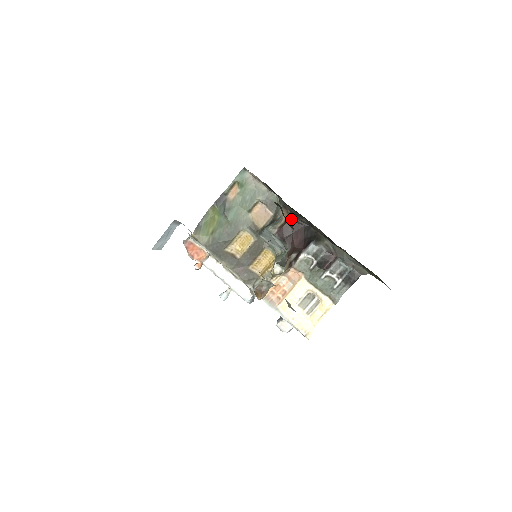
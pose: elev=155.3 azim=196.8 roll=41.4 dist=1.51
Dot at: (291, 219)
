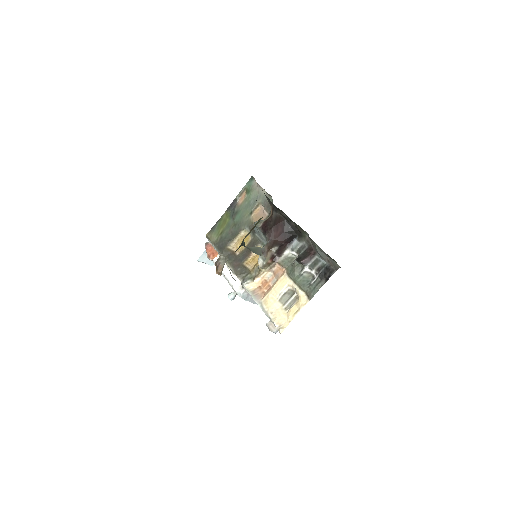
Dot at: (274, 214)
